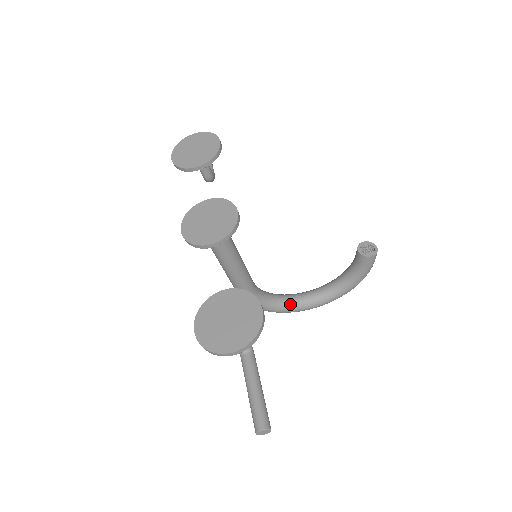
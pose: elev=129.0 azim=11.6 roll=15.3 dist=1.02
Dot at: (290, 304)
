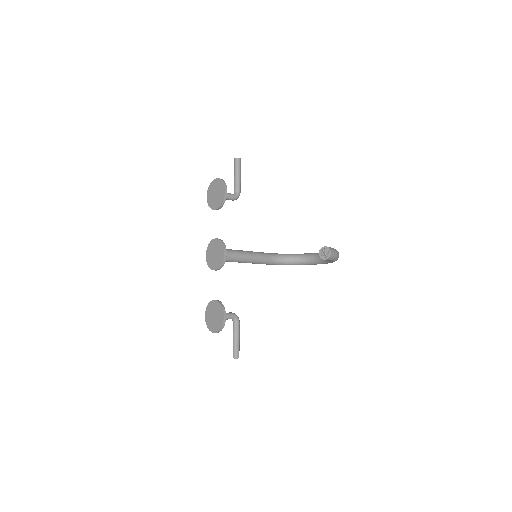
Dot at: (301, 262)
